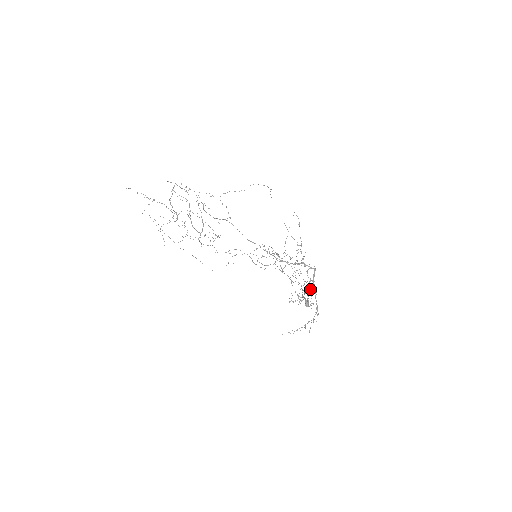
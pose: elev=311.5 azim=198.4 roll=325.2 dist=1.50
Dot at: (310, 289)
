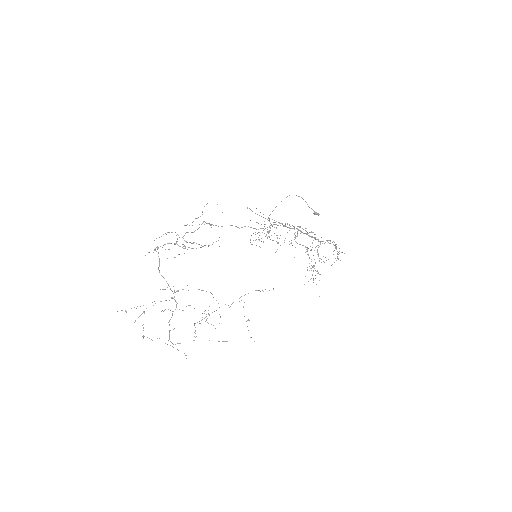
Dot at: occluded
